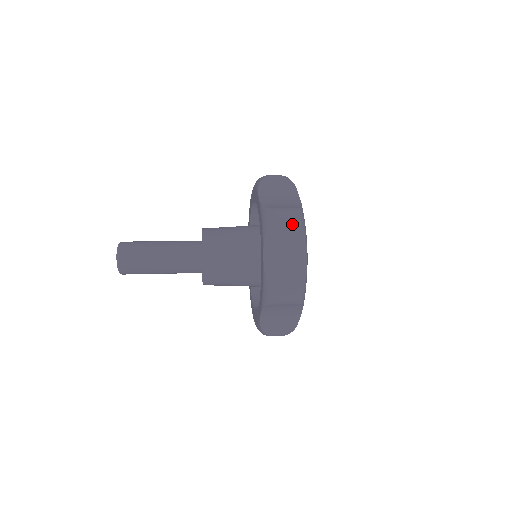
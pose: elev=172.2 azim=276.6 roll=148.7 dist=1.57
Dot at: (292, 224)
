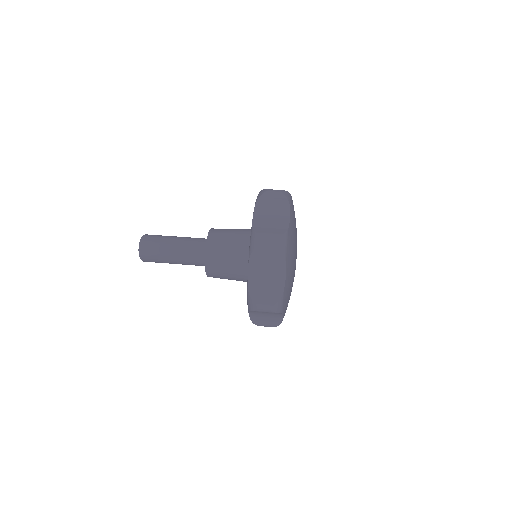
Dot at: (270, 312)
